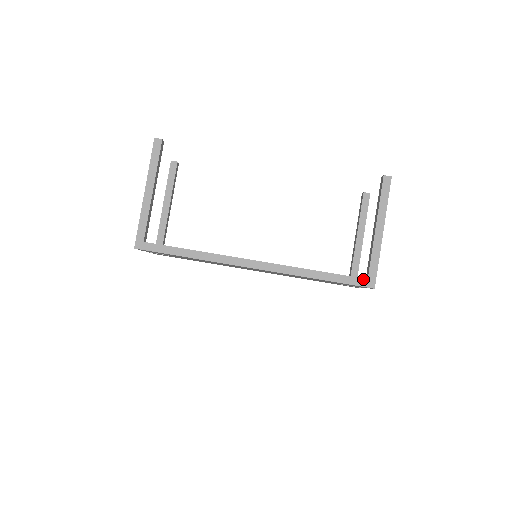
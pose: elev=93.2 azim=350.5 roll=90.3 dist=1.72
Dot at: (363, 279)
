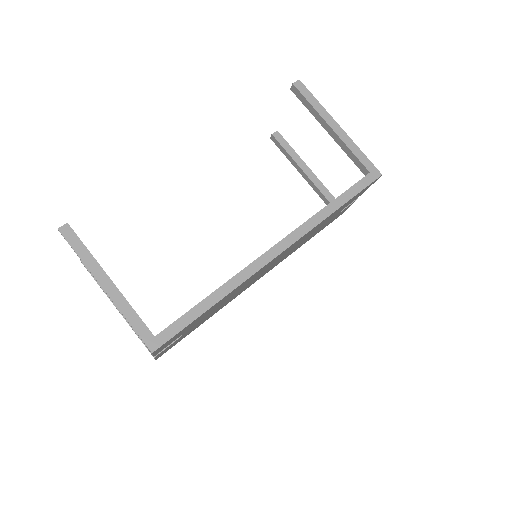
Dot at: (367, 176)
